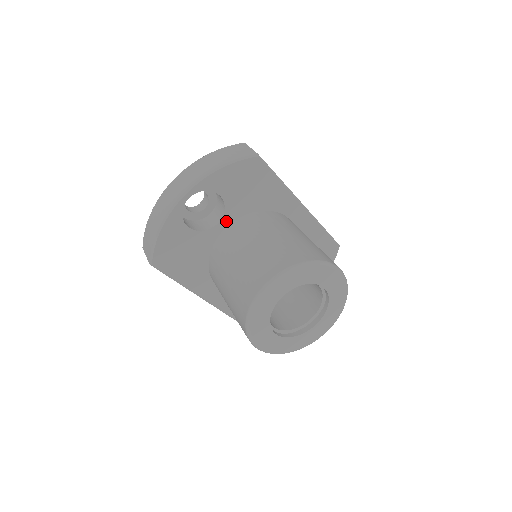
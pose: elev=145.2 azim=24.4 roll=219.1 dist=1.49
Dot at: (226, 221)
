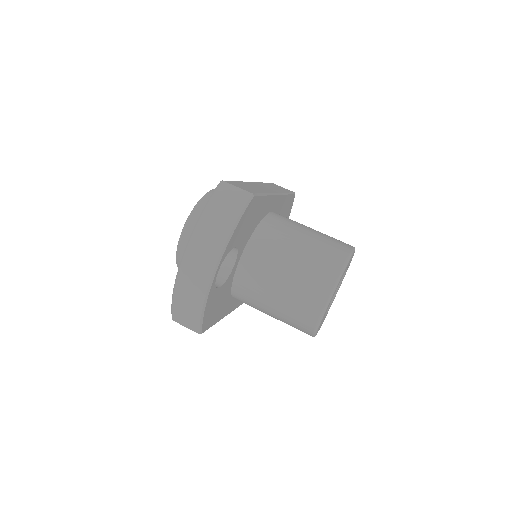
Dot at: (238, 257)
